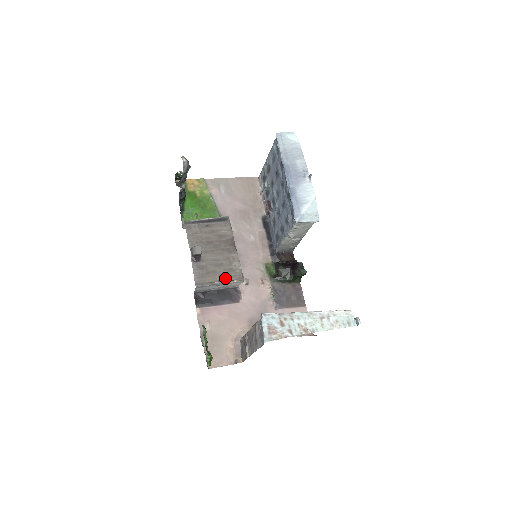
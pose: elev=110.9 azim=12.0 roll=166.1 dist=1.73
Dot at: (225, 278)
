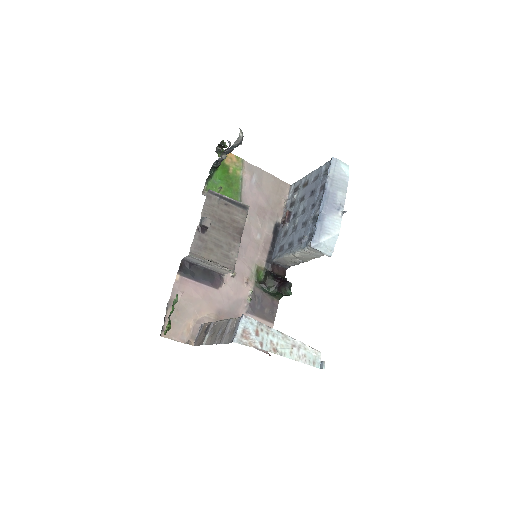
Dot at: (218, 261)
